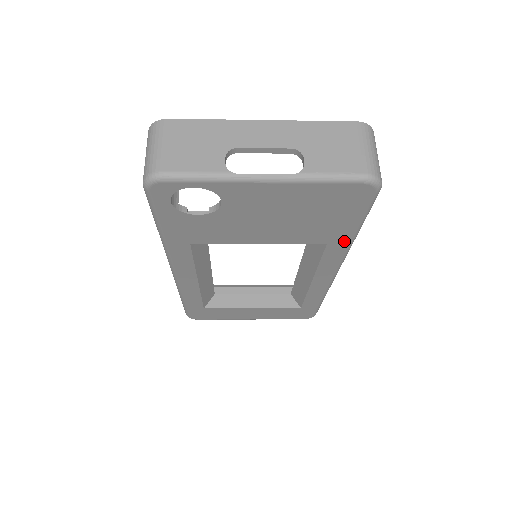
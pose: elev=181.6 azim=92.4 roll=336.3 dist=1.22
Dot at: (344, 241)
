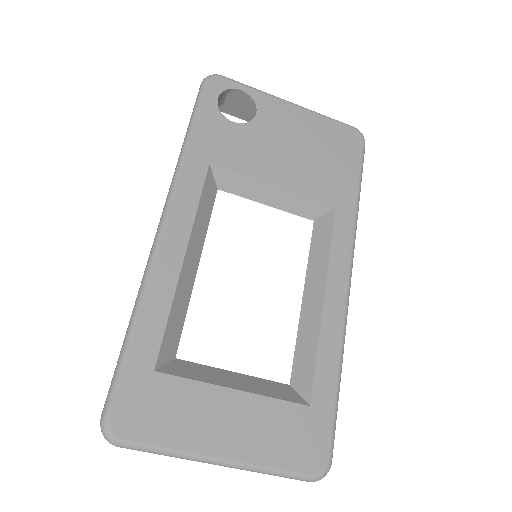
Dot at: (350, 206)
